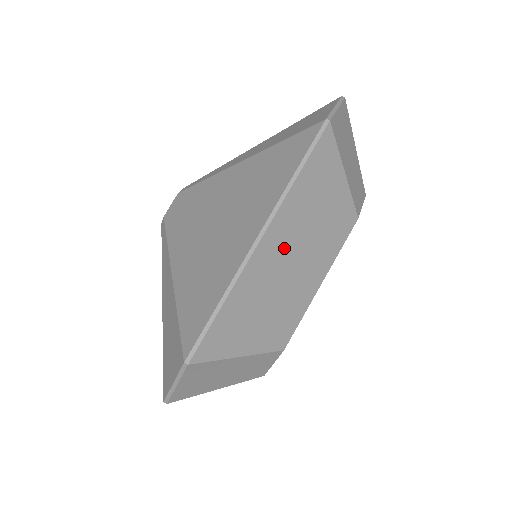
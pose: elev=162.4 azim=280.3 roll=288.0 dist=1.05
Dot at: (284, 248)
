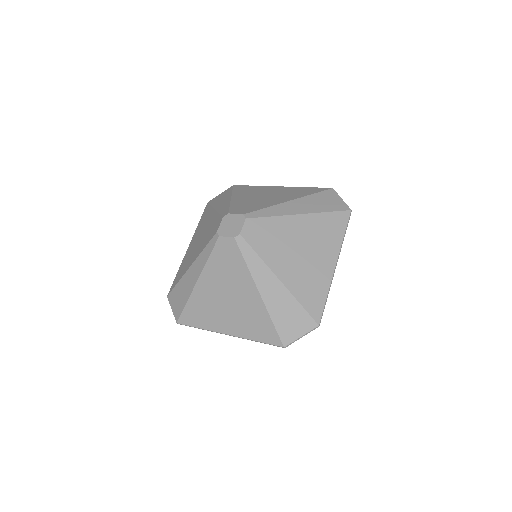
Dot at: occluded
